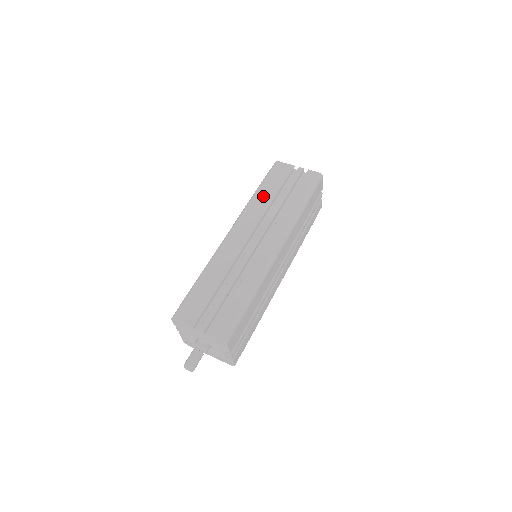
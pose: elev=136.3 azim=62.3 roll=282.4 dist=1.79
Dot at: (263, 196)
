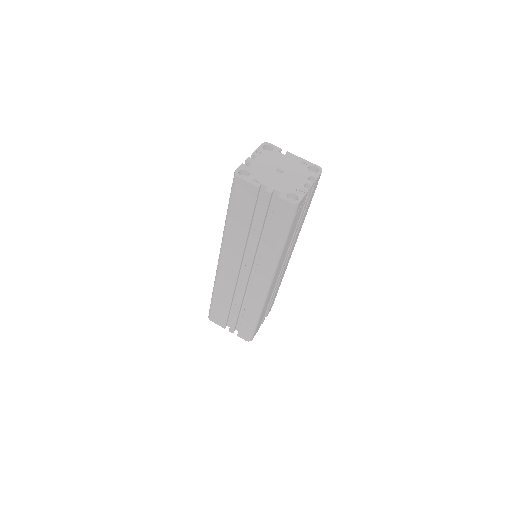
Dot at: (236, 228)
